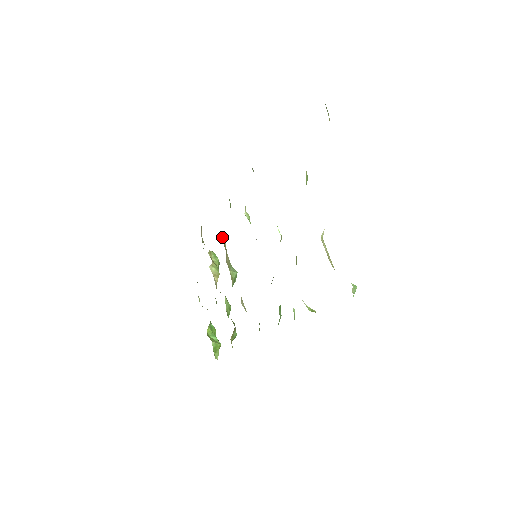
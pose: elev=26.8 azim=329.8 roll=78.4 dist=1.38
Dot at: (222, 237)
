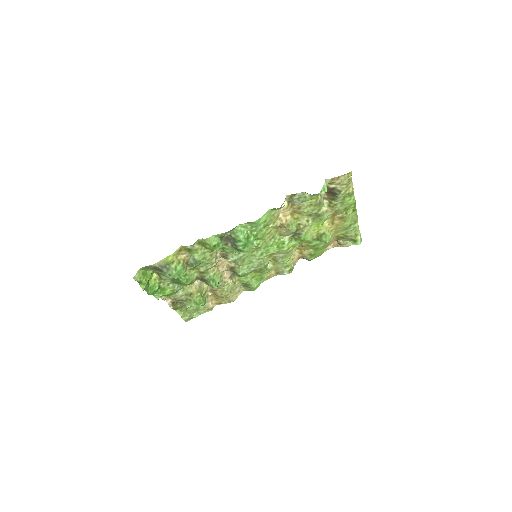
Dot at: (235, 278)
